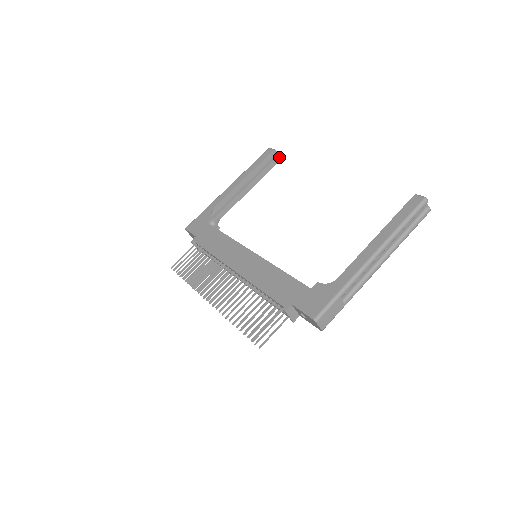
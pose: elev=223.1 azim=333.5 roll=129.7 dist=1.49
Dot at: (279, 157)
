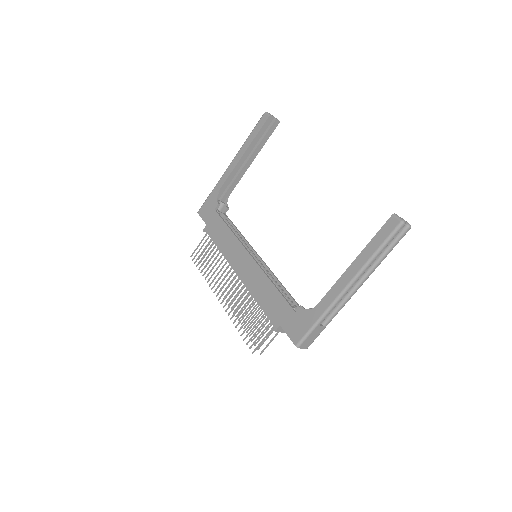
Dot at: (277, 120)
